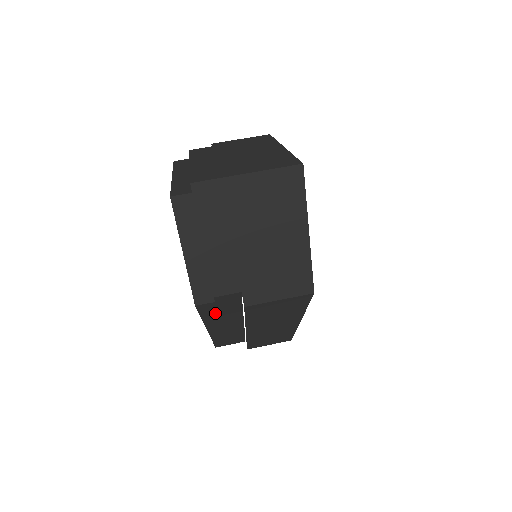
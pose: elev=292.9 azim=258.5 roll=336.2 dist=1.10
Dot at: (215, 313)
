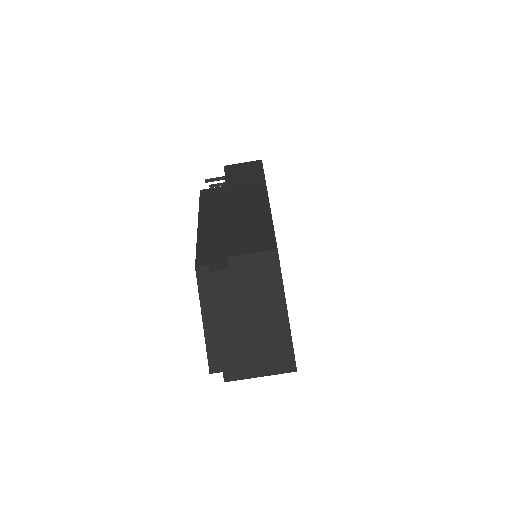
Dot at: occluded
